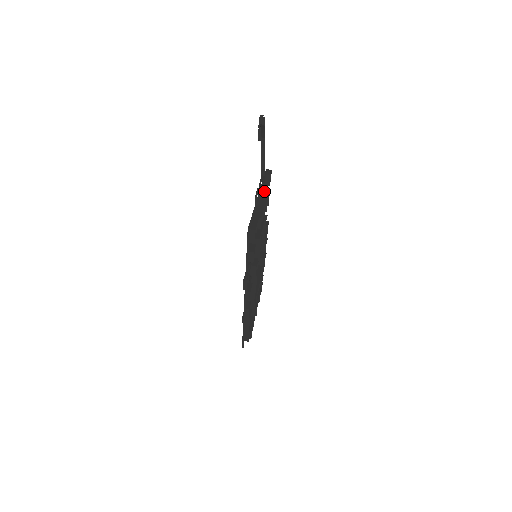
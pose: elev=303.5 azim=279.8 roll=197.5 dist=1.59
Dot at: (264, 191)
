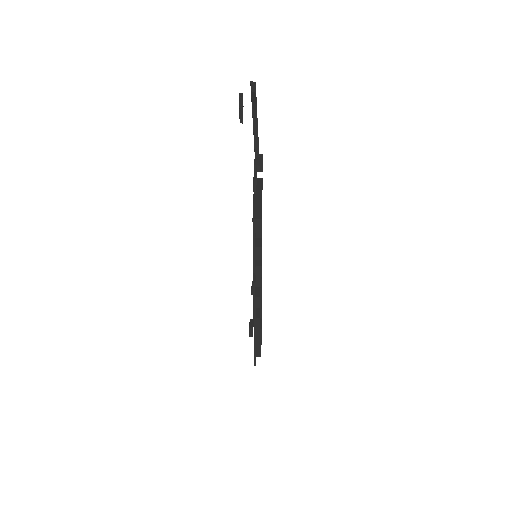
Dot at: occluded
